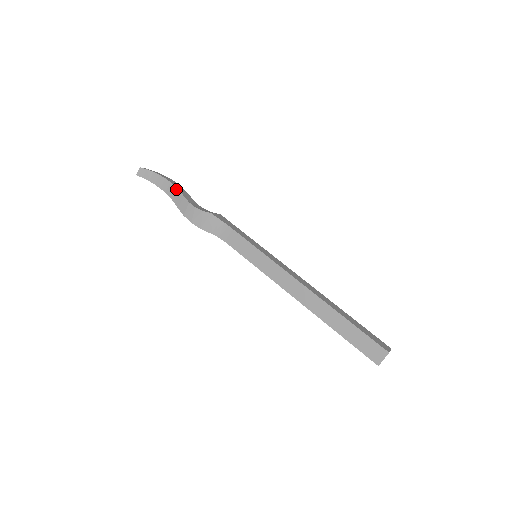
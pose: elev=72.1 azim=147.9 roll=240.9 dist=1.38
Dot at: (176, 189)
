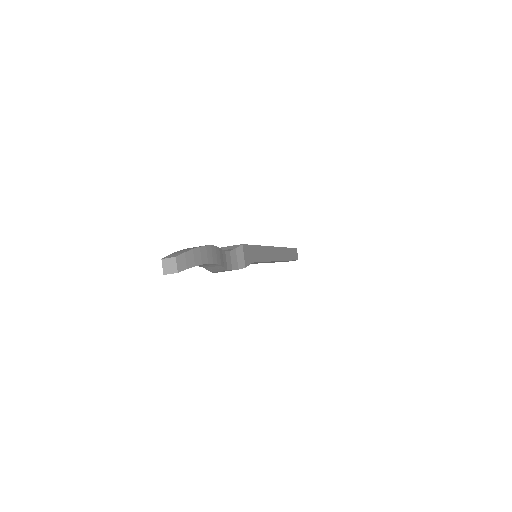
Dot at: (217, 265)
